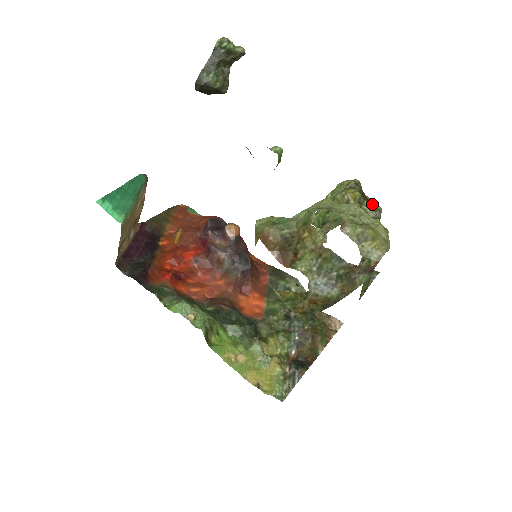
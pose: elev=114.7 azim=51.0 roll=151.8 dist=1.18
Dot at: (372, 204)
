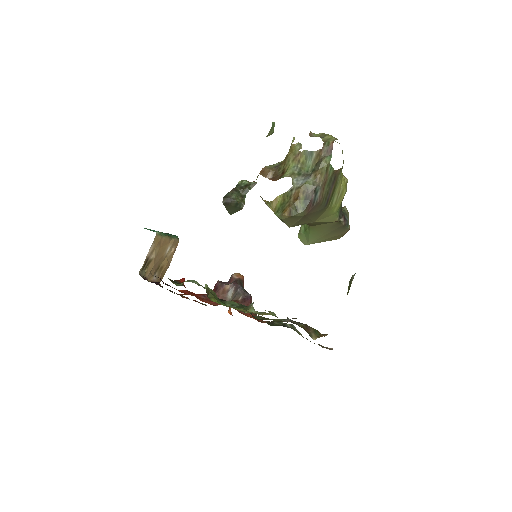
Dot at: occluded
